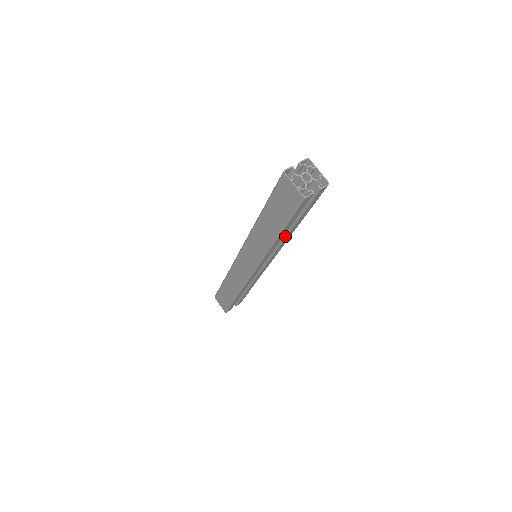
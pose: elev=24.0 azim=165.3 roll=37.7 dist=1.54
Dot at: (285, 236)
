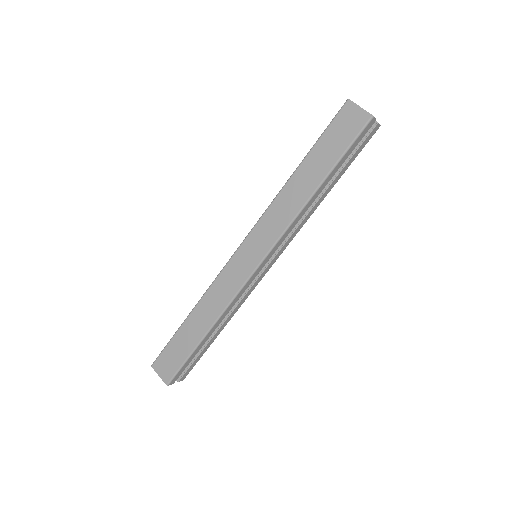
Dot at: (313, 205)
